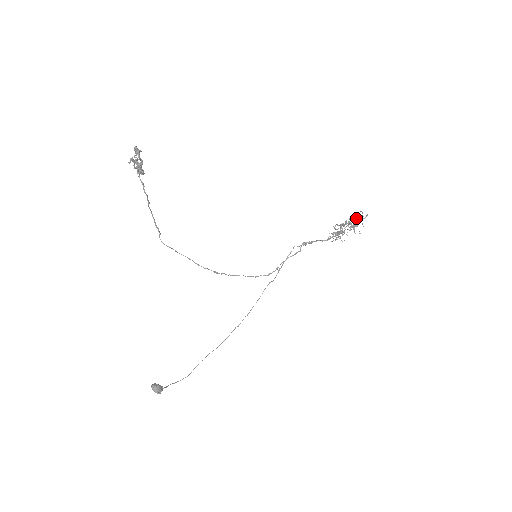
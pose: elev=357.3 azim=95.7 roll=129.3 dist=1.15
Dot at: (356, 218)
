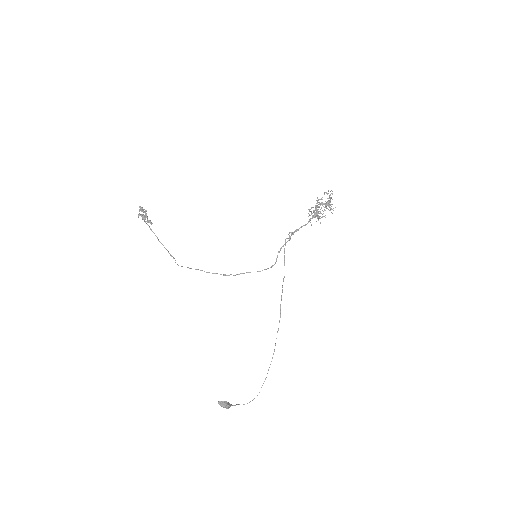
Dot at: occluded
